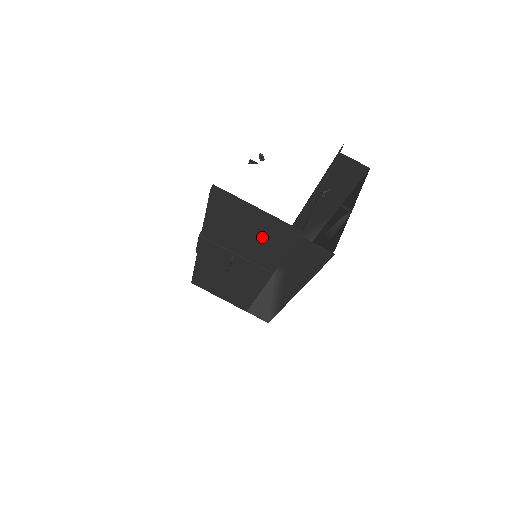
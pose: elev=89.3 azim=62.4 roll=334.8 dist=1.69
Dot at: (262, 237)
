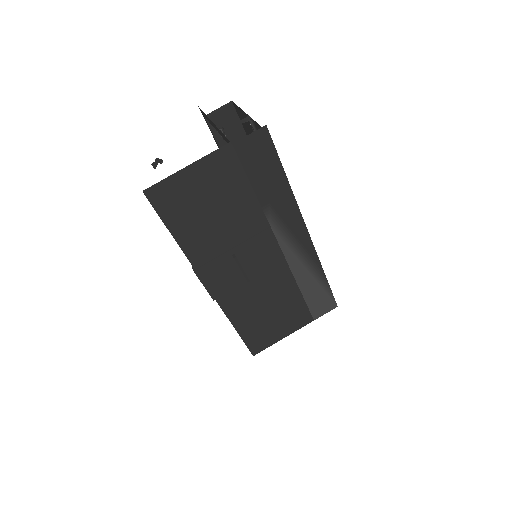
Dot at: (220, 192)
